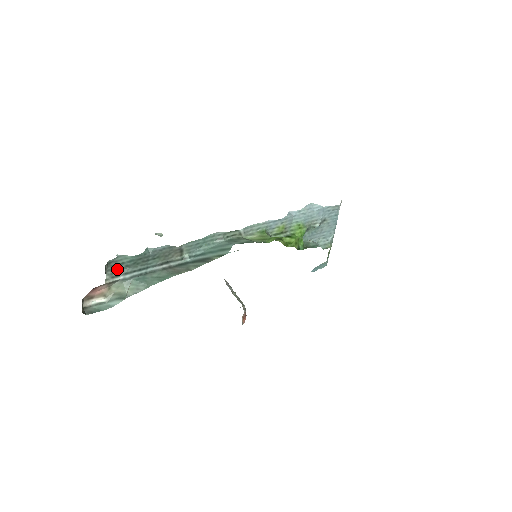
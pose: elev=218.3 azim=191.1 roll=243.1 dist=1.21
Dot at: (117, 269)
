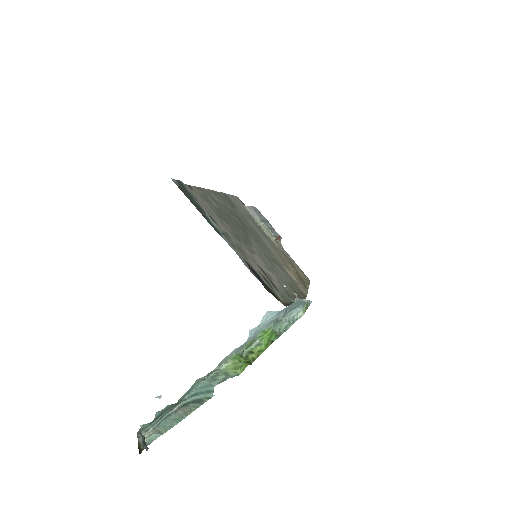
Dot at: (146, 427)
